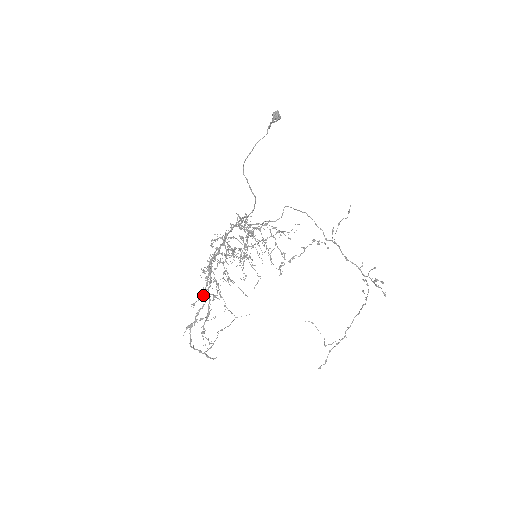
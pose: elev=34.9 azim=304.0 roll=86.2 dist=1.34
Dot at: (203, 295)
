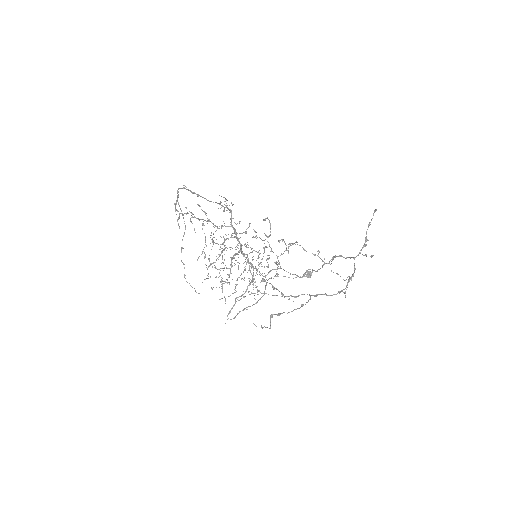
Dot at: (203, 223)
